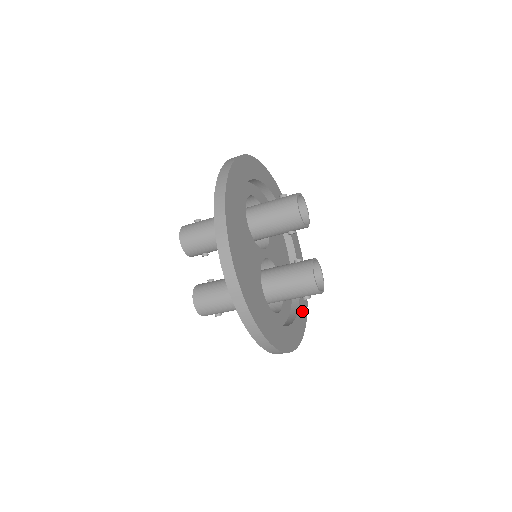
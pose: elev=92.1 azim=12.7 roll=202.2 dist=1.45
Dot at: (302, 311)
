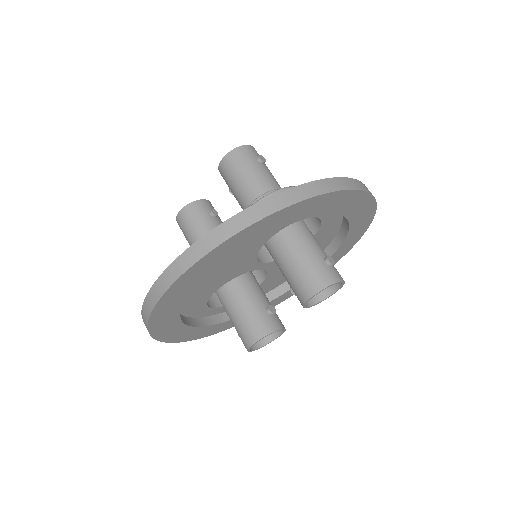
Dot at: occluded
